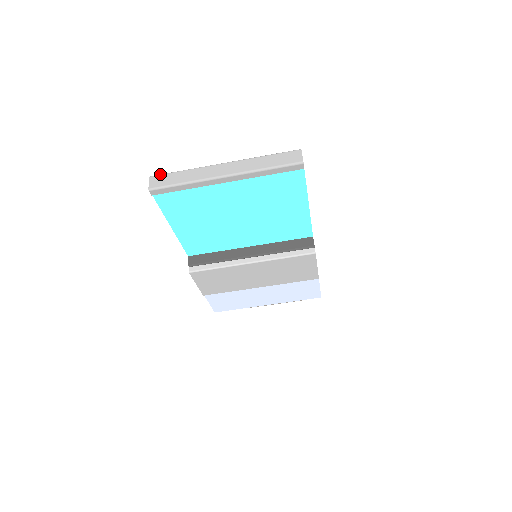
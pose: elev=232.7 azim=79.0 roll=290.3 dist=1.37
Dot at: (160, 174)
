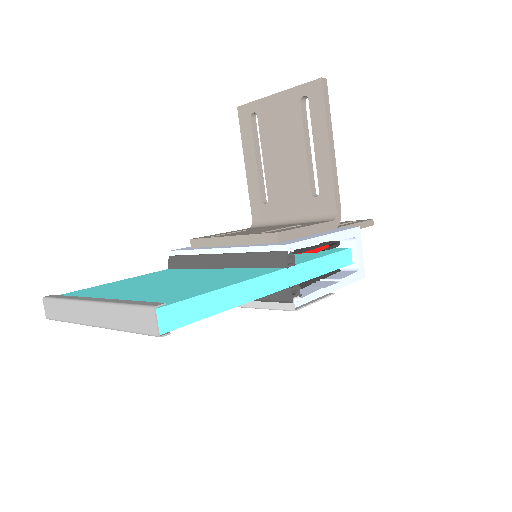
Dot at: (48, 298)
